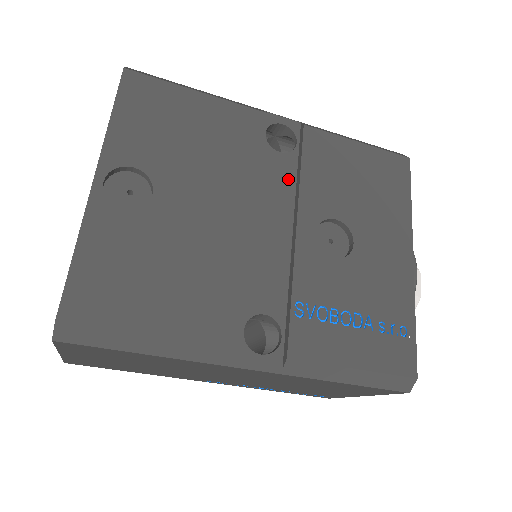
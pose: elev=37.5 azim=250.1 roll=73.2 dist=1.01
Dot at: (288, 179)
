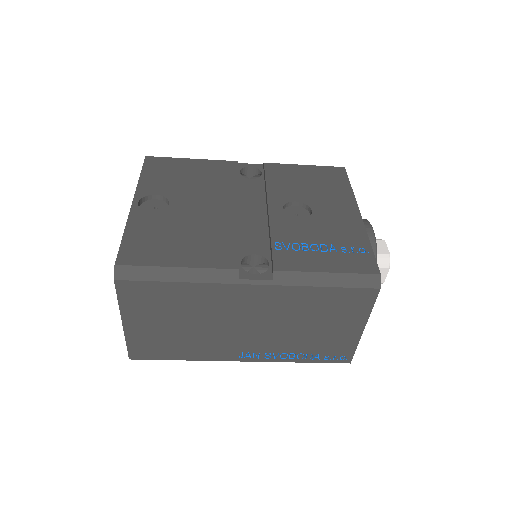
Dot at: (259, 190)
